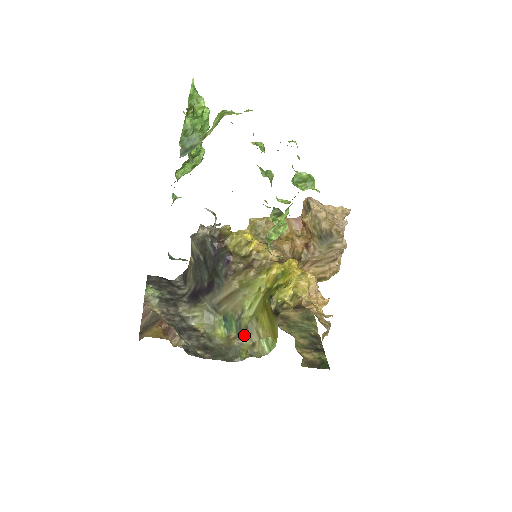
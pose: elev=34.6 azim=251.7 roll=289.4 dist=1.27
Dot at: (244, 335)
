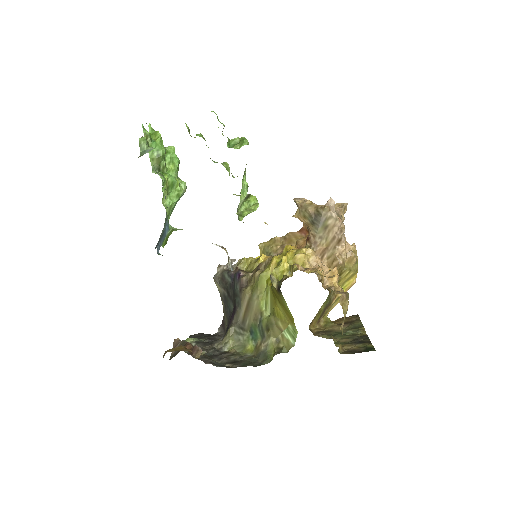
Dot at: (267, 335)
